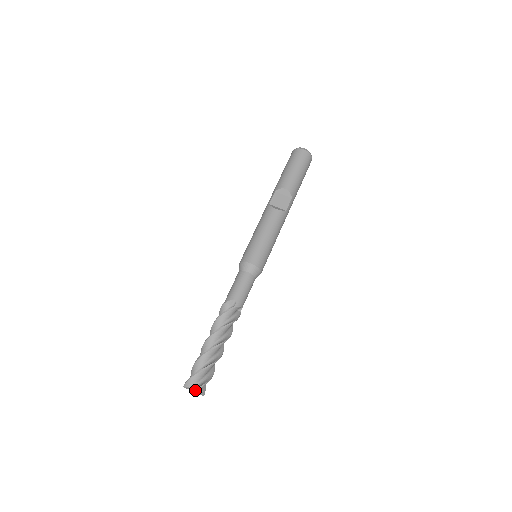
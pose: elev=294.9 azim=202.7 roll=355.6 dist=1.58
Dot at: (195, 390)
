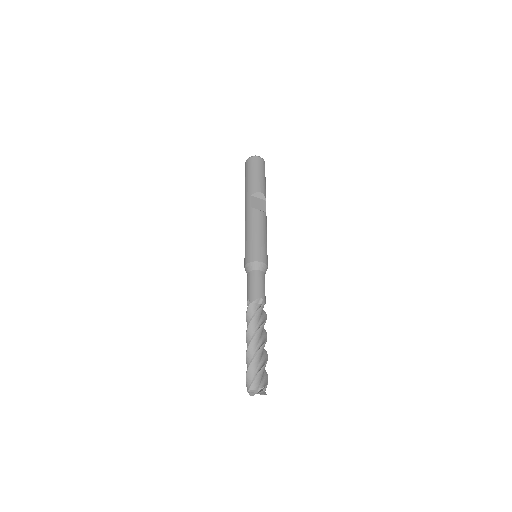
Dot at: (264, 389)
